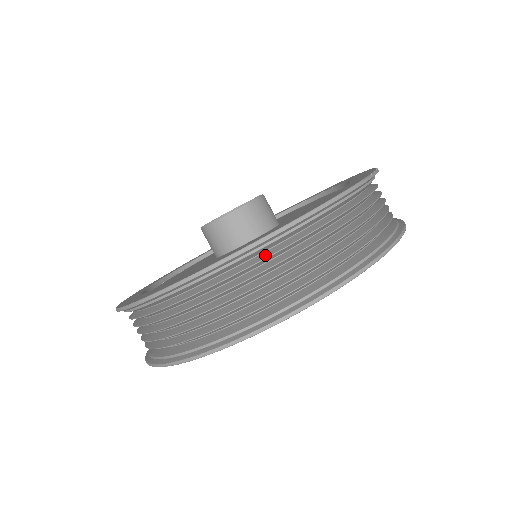
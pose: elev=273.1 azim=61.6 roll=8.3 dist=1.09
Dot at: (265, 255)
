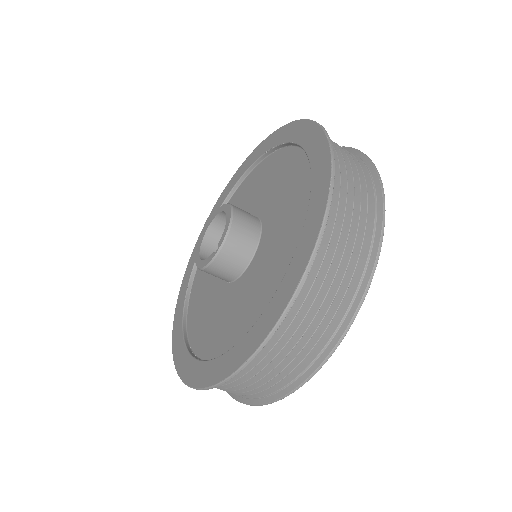
Dot at: (279, 333)
